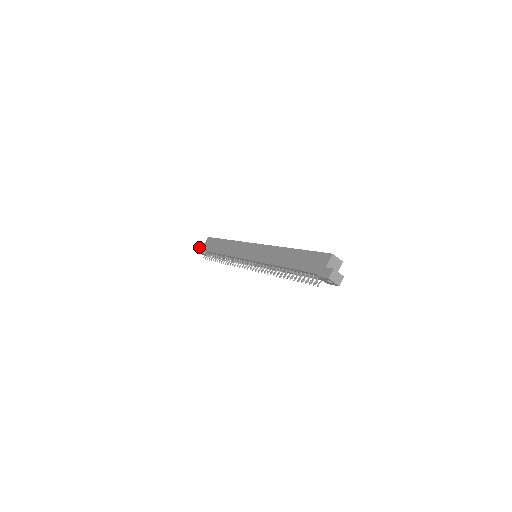
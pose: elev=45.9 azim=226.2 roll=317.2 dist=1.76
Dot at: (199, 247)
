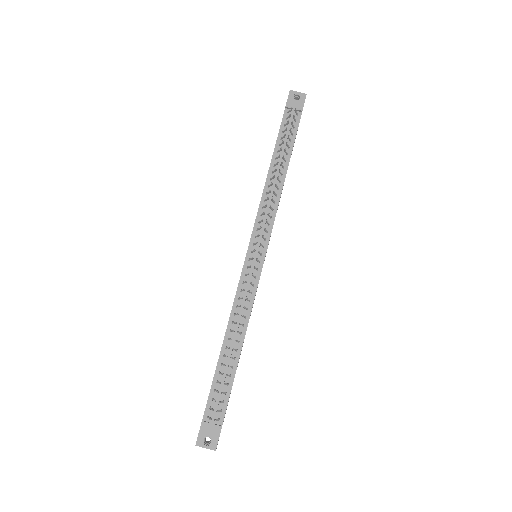
Dot at: (196, 441)
